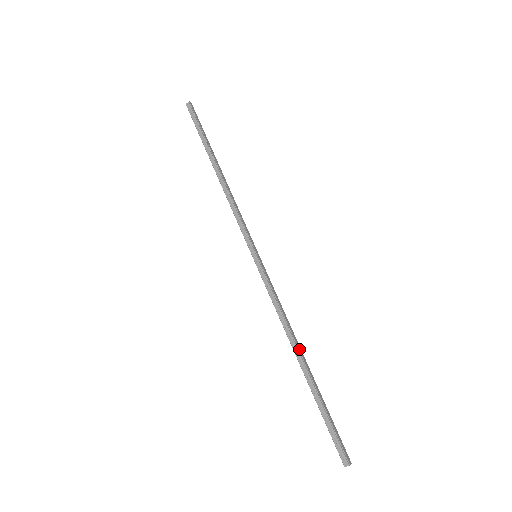
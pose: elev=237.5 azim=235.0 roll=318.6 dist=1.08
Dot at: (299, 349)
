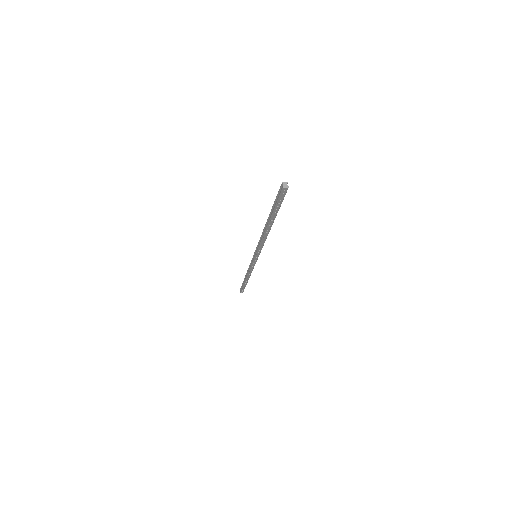
Dot at: occluded
